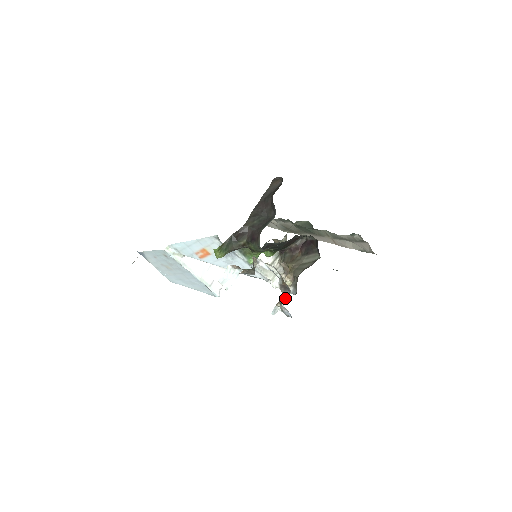
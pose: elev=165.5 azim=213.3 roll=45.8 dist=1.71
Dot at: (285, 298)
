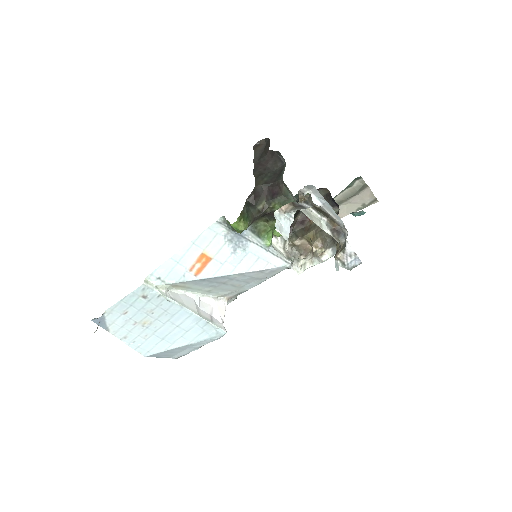
Dot at: (345, 241)
